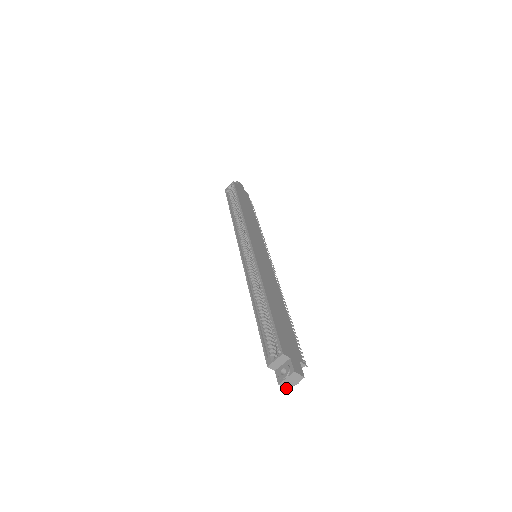
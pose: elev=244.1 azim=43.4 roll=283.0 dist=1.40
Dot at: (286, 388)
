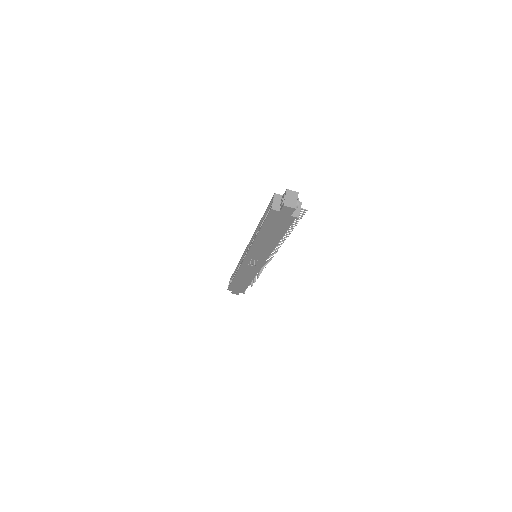
Dot at: (292, 208)
